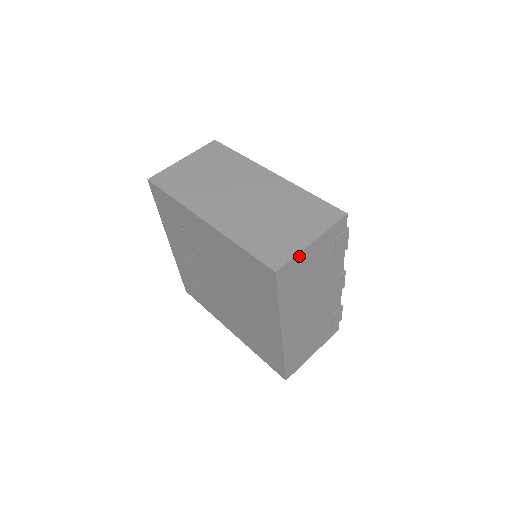
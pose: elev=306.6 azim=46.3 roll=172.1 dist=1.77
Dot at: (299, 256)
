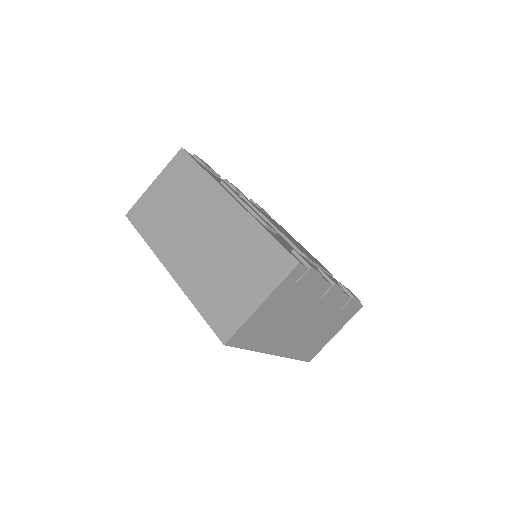
Dot at: (249, 321)
